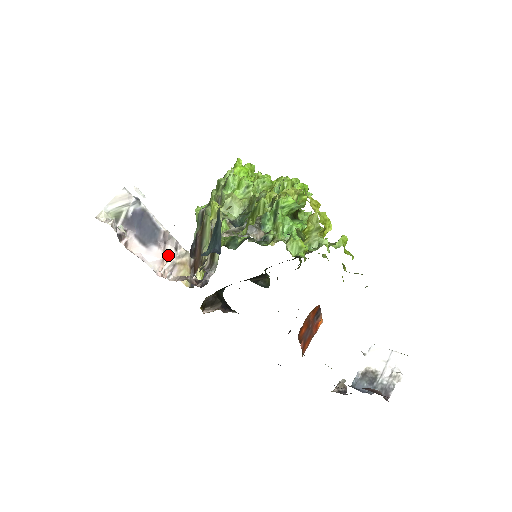
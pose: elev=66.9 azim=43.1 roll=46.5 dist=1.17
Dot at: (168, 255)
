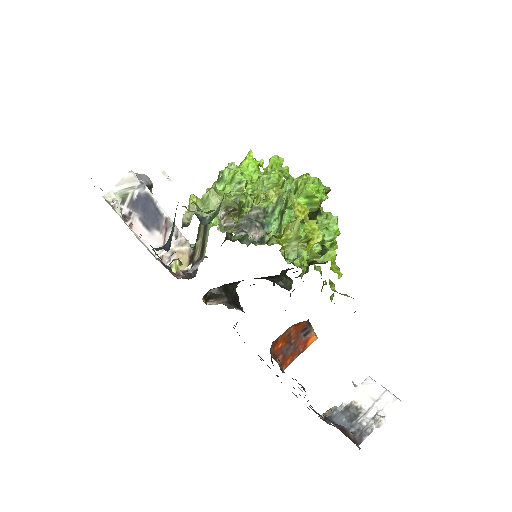
Dot at: occluded
